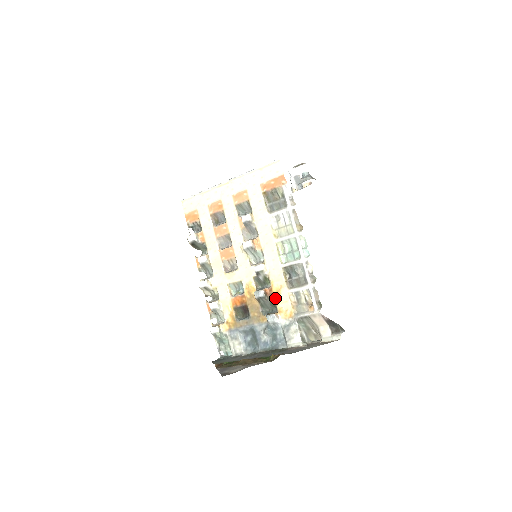
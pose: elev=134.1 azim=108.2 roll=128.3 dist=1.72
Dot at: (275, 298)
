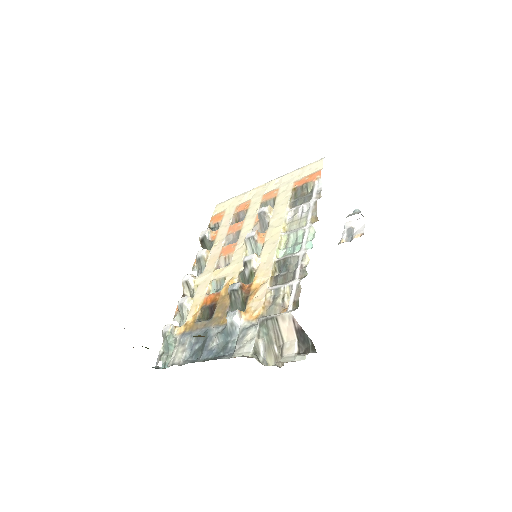
Dot at: (250, 295)
